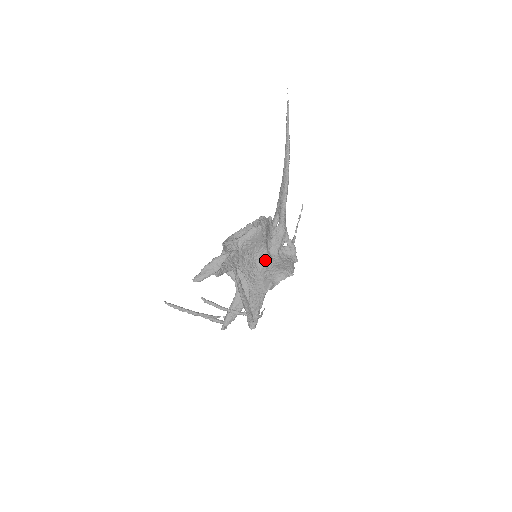
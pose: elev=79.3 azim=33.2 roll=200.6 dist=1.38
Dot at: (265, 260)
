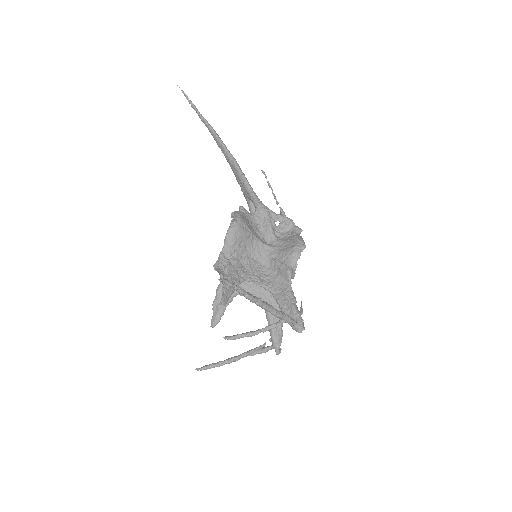
Dot at: (267, 253)
